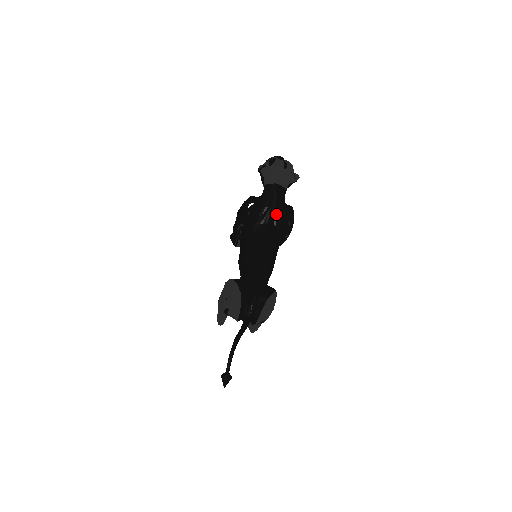
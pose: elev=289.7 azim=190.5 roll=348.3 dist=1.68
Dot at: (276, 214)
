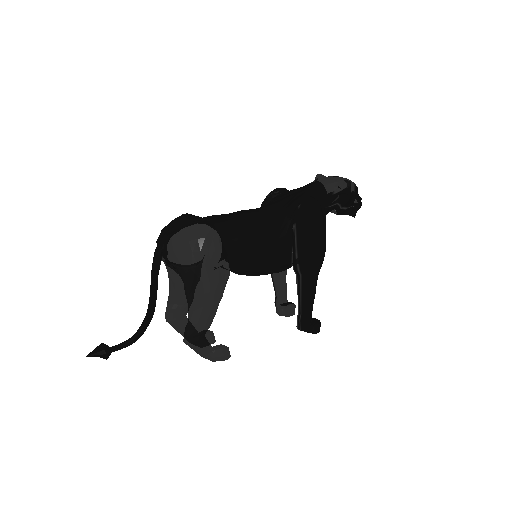
Dot at: (294, 198)
